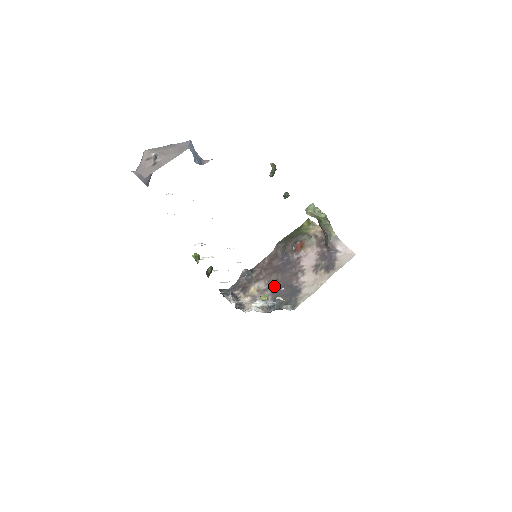
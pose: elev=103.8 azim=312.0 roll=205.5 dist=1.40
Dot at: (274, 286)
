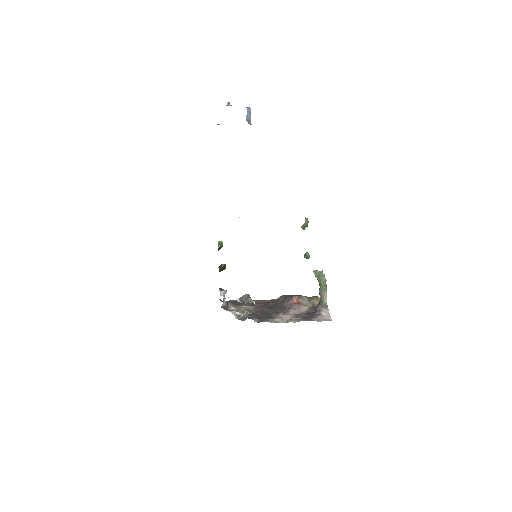
Dot at: (258, 311)
